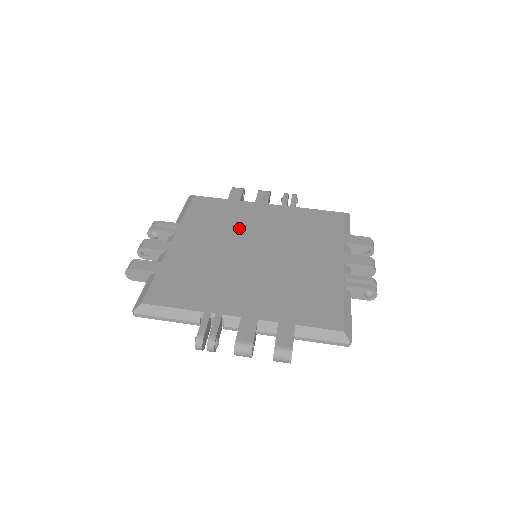
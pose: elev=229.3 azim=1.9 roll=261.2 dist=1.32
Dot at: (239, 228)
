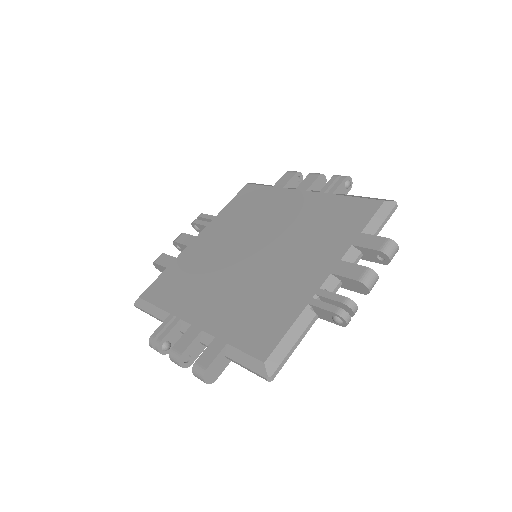
Dot at: (258, 222)
